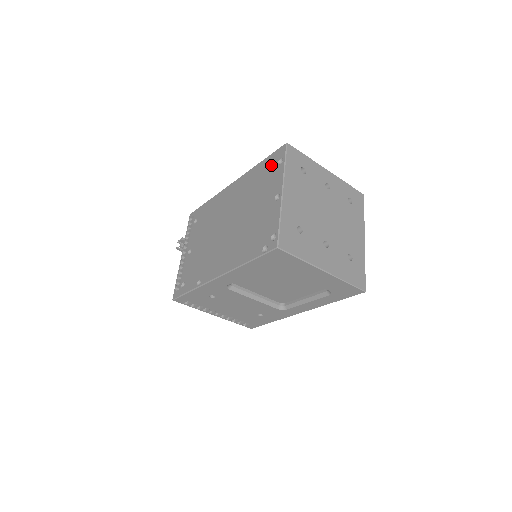
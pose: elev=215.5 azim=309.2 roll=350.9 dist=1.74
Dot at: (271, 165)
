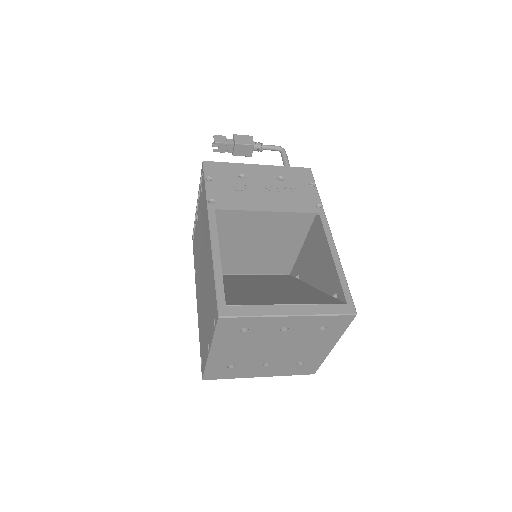
Dot at: (213, 306)
